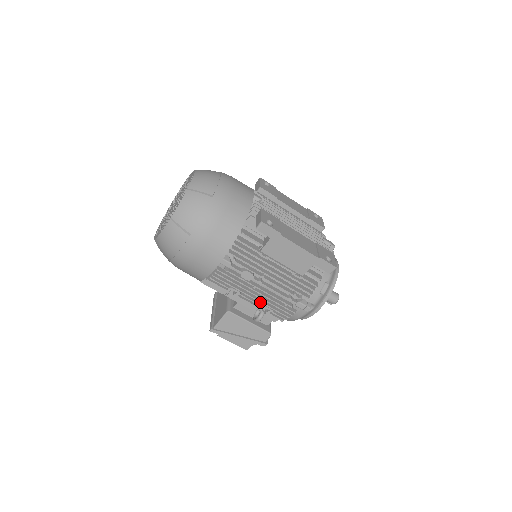
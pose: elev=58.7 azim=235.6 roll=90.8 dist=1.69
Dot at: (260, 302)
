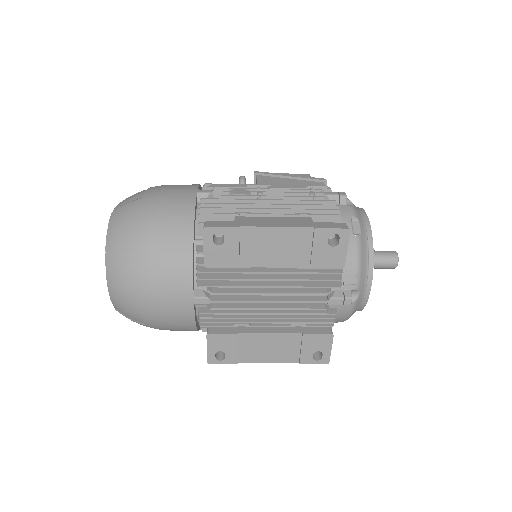
Dot at: occluded
